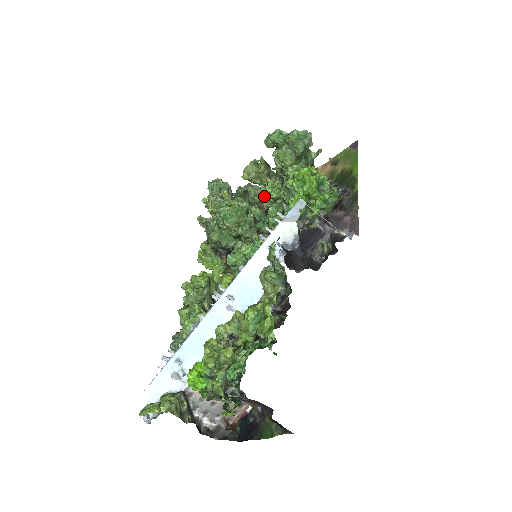
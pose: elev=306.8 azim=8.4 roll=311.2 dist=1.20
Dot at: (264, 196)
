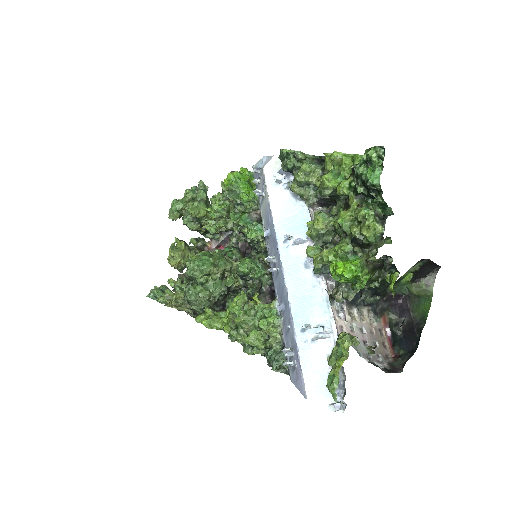
Dot at: (217, 218)
